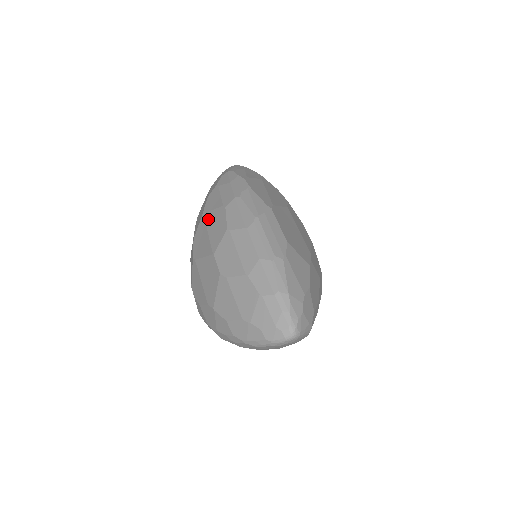
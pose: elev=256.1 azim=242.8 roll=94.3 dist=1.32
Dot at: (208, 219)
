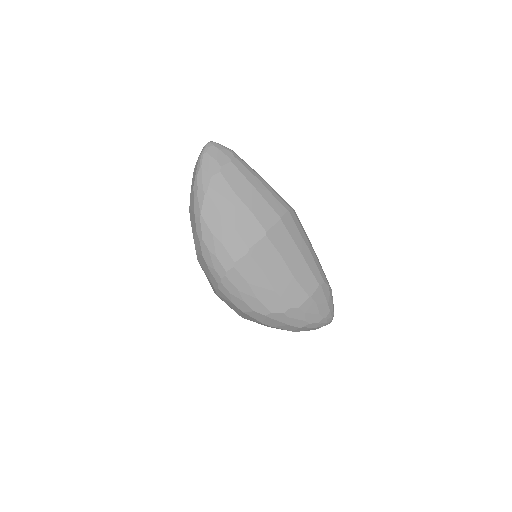
Dot at: occluded
